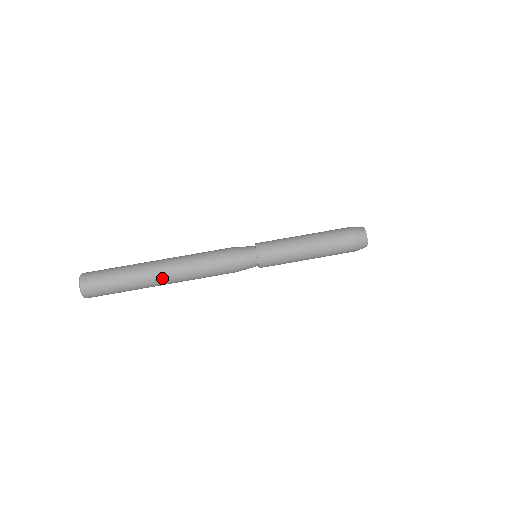
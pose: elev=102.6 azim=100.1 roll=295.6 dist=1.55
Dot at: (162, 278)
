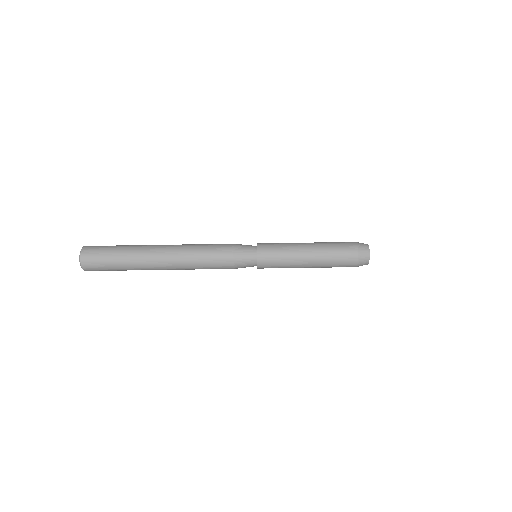
Dot at: (161, 269)
